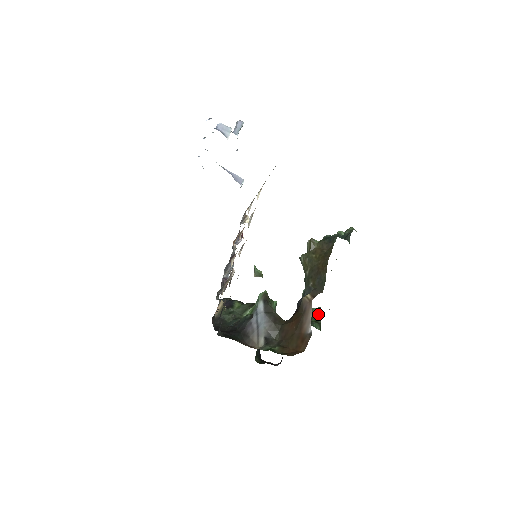
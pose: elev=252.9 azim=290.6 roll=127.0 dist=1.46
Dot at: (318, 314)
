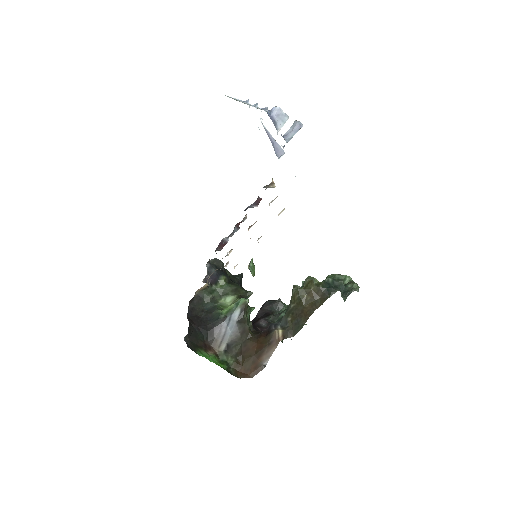
Dot at: occluded
